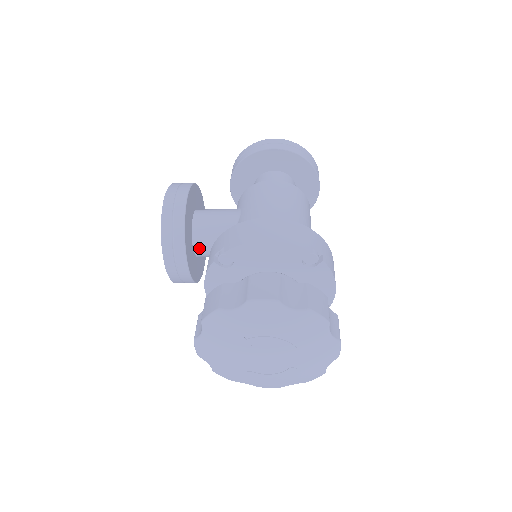
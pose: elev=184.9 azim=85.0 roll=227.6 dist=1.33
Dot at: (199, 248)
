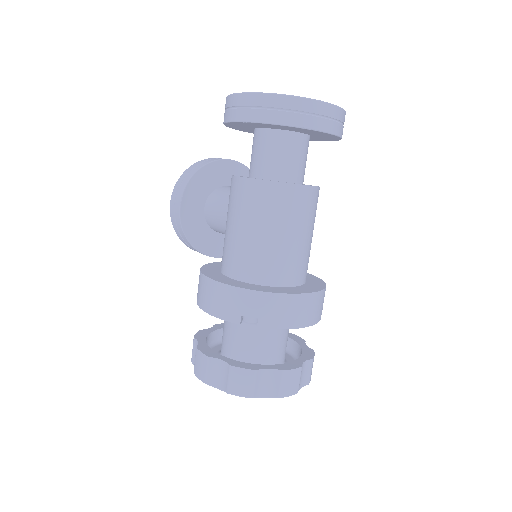
Dot at: occluded
